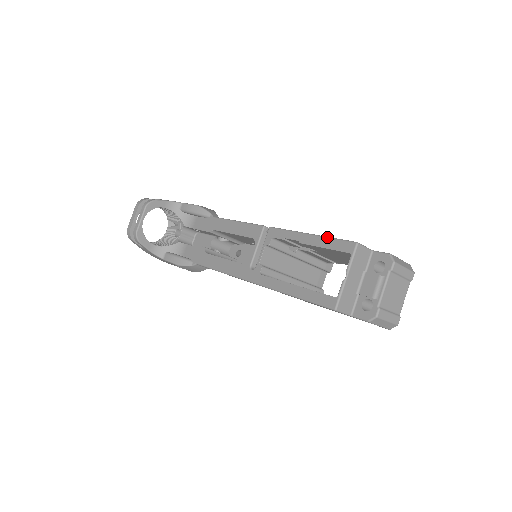
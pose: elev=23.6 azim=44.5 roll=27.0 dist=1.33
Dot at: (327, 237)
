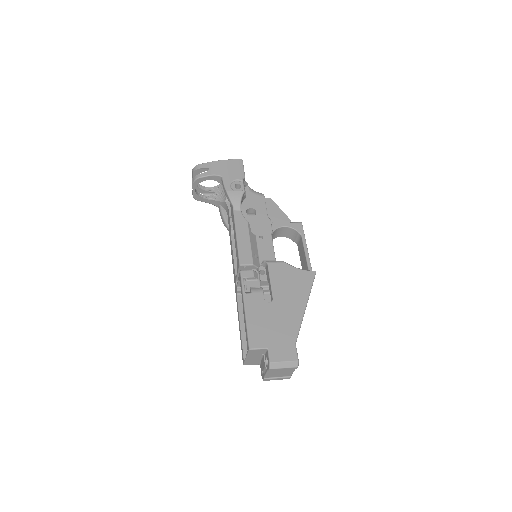
Dot at: (246, 324)
